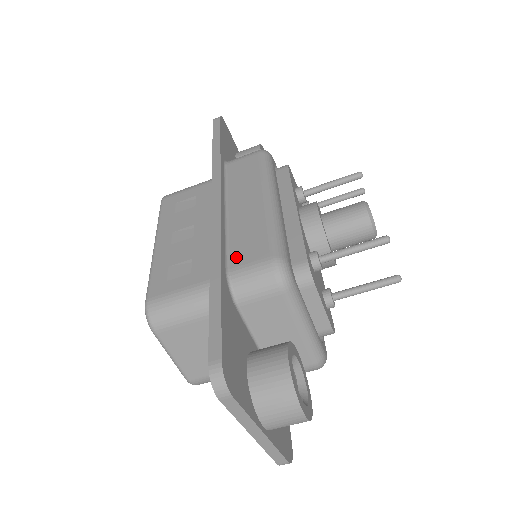
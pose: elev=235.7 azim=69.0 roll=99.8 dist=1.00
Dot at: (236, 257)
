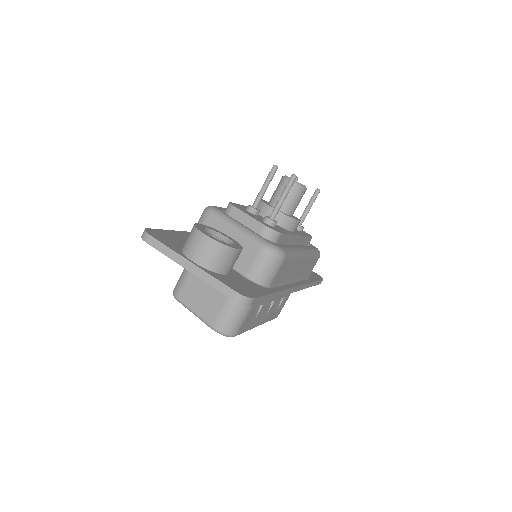
Dot at: occluded
